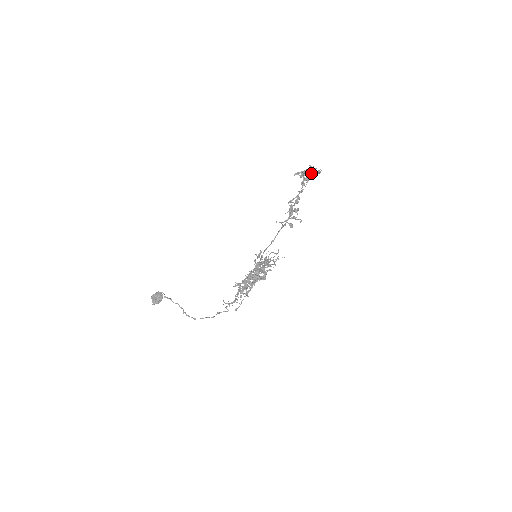
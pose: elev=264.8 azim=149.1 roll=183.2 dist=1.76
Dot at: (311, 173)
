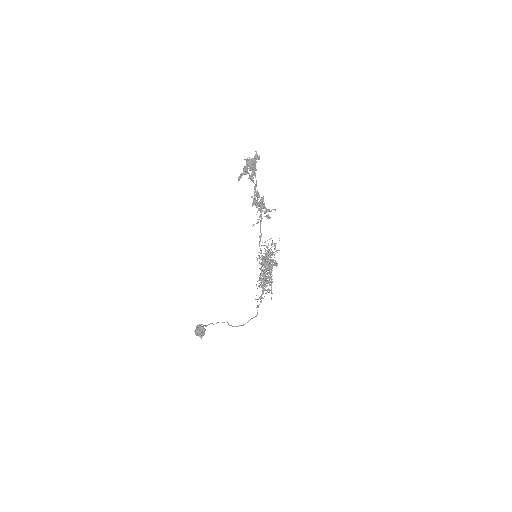
Dot at: (253, 168)
